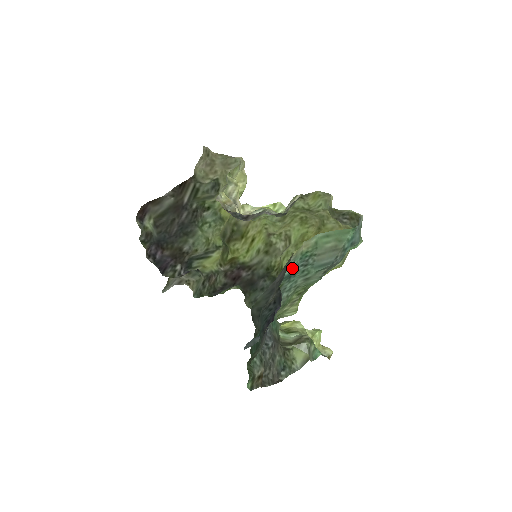
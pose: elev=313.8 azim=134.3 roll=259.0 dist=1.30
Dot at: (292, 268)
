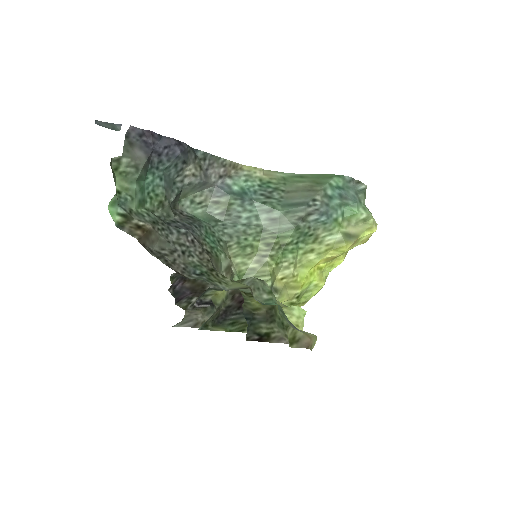
Dot at: (244, 188)
